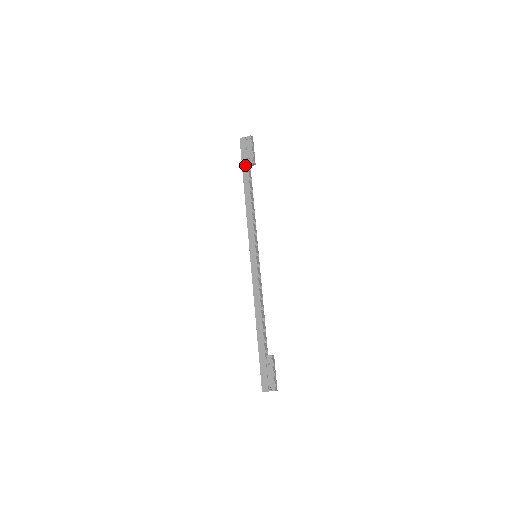
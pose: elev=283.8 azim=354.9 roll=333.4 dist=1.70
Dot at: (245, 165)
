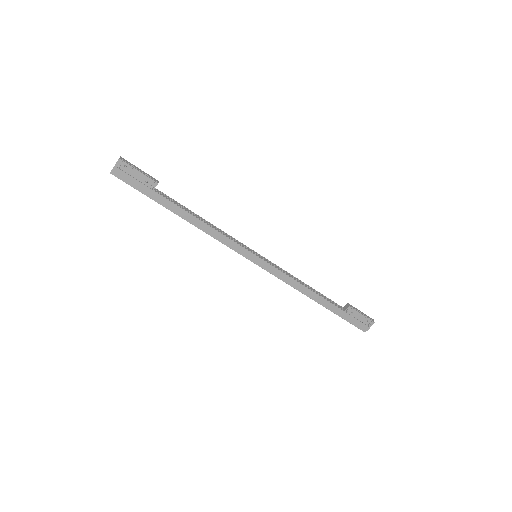
Dot at: (151, 194)
